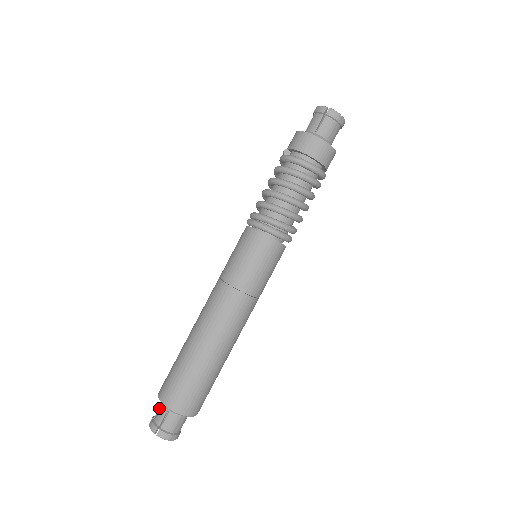
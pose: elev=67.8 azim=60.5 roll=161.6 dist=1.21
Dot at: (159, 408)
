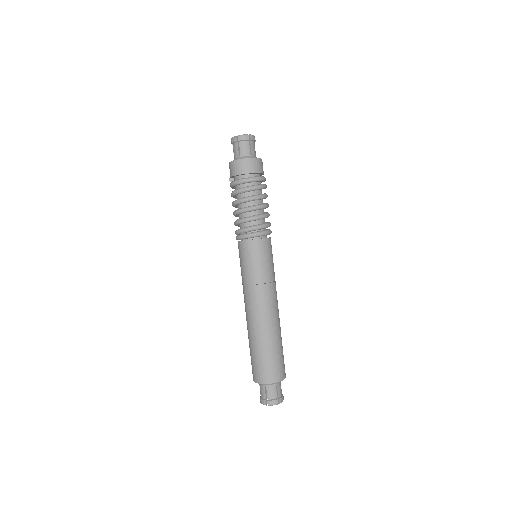
Dot at: occluded
